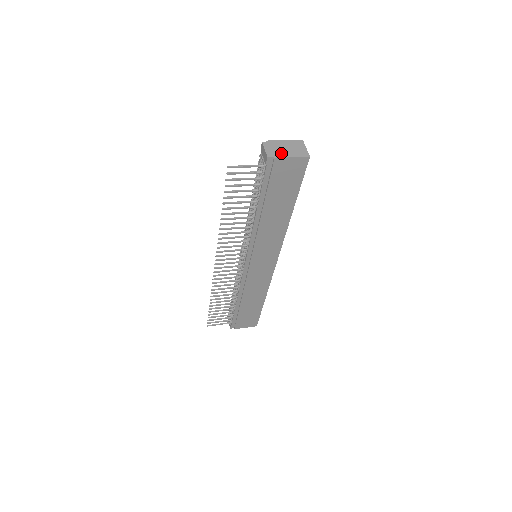
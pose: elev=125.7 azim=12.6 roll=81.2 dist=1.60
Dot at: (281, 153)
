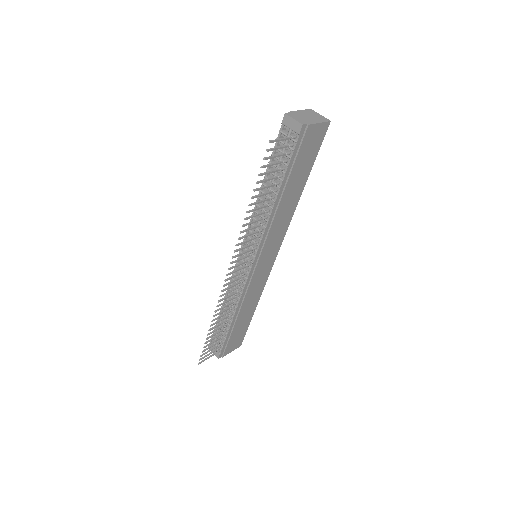
Dot at: (309, 120)
